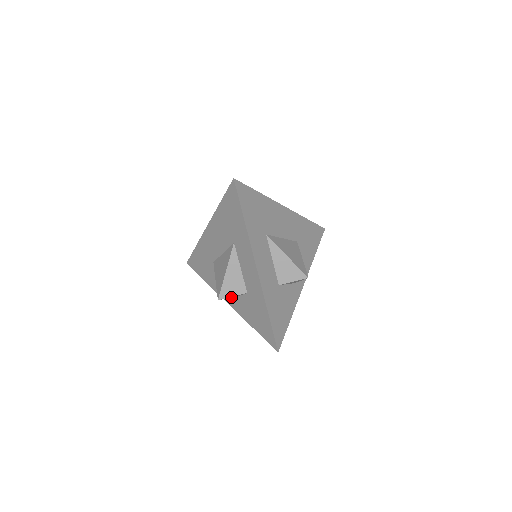
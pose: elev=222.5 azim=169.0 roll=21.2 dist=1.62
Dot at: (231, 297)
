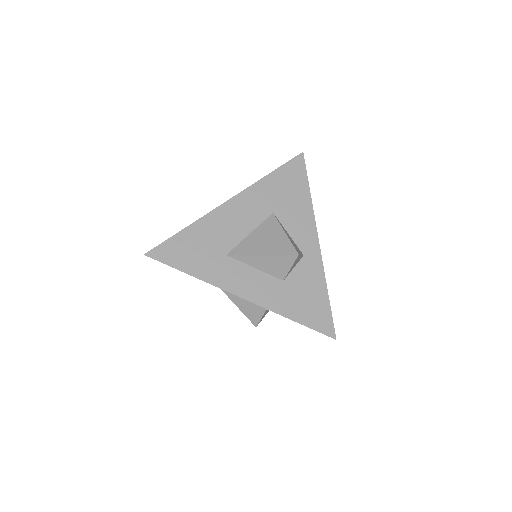
Dot at: (266, 313)
